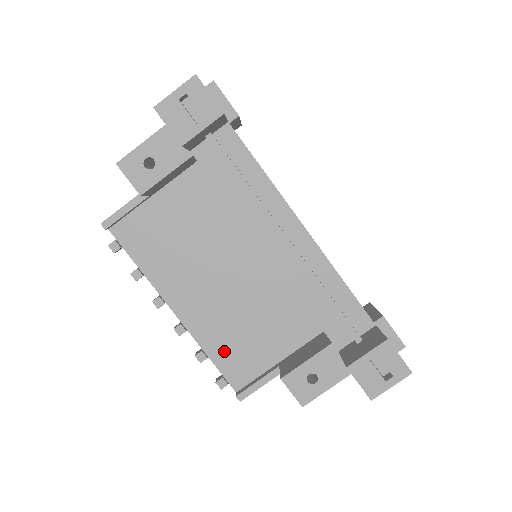
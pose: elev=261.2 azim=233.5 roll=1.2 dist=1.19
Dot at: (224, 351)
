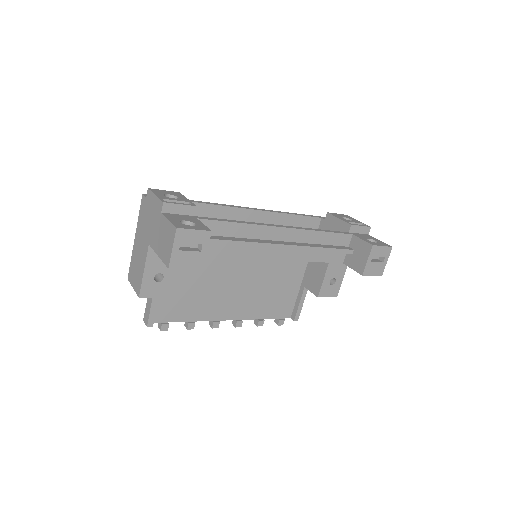
Dot at: (269, 308)
